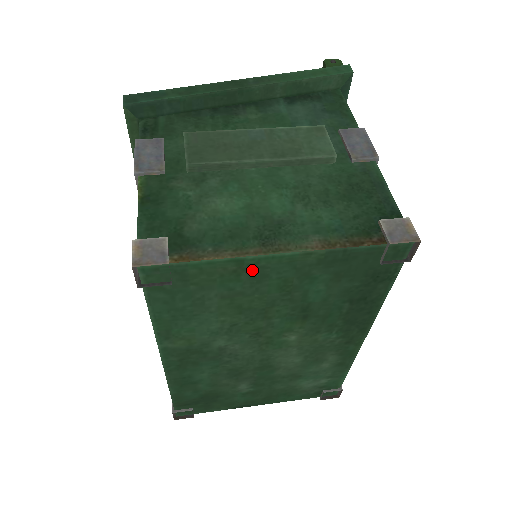
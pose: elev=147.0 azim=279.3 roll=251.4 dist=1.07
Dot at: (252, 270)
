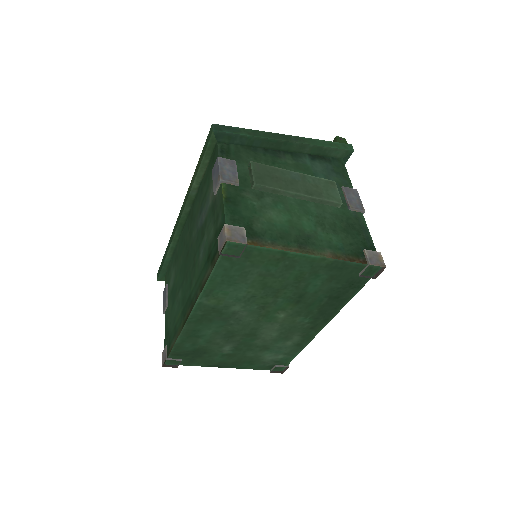
Dot at: (288, 261)
